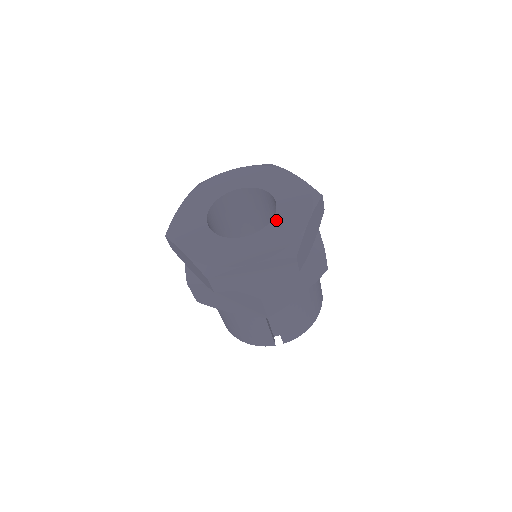
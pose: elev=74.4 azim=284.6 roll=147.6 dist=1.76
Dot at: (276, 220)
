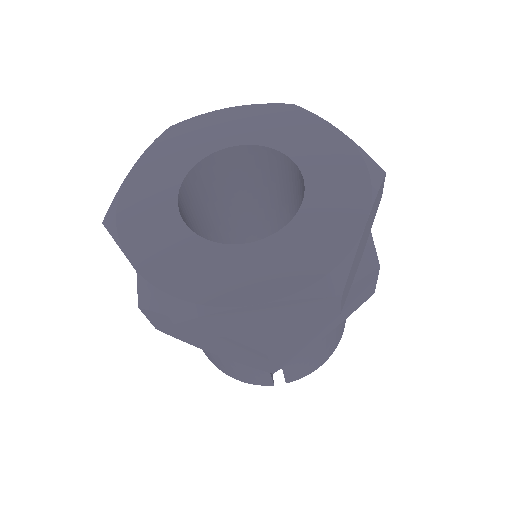
Dot at: (304, 215)
